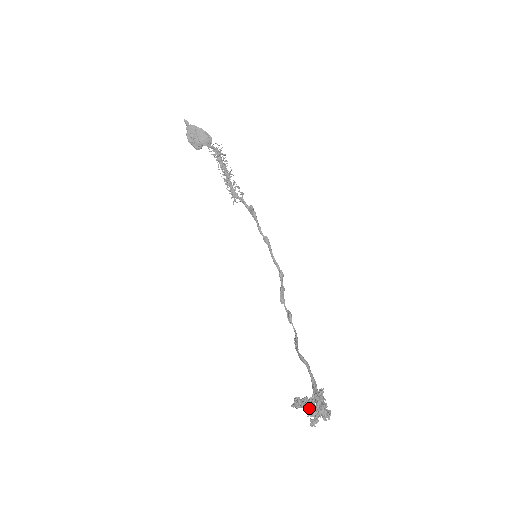
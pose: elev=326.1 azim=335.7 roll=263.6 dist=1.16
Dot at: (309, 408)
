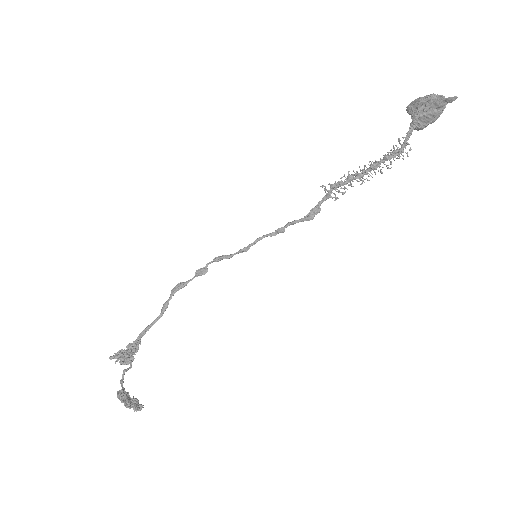
Dot at: (123, 388)
